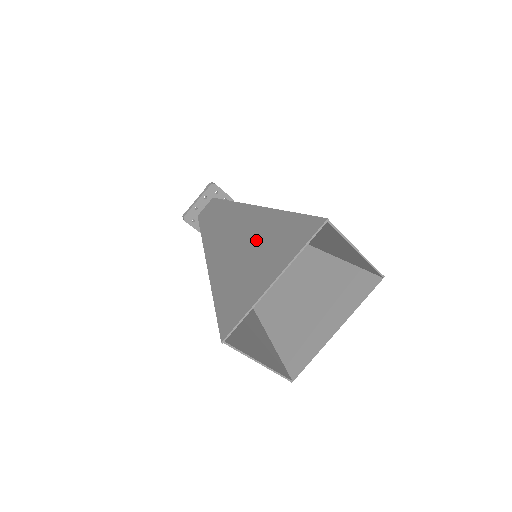
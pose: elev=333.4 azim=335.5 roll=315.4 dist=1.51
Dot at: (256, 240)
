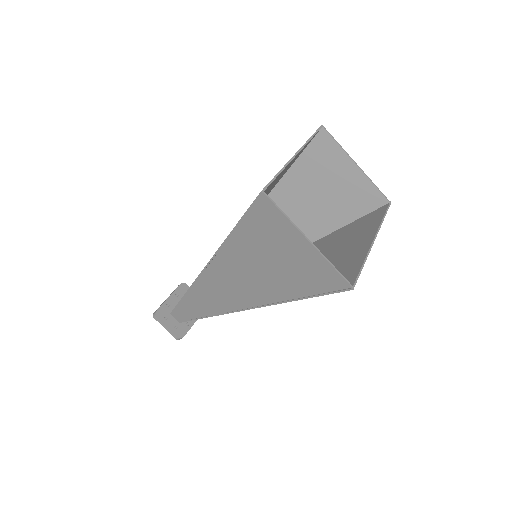
Dot at: occluded
